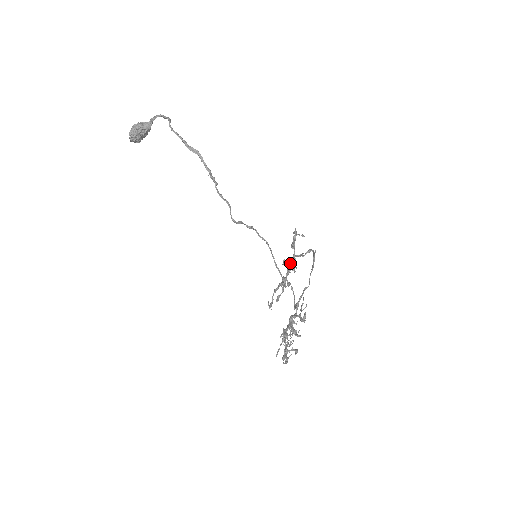
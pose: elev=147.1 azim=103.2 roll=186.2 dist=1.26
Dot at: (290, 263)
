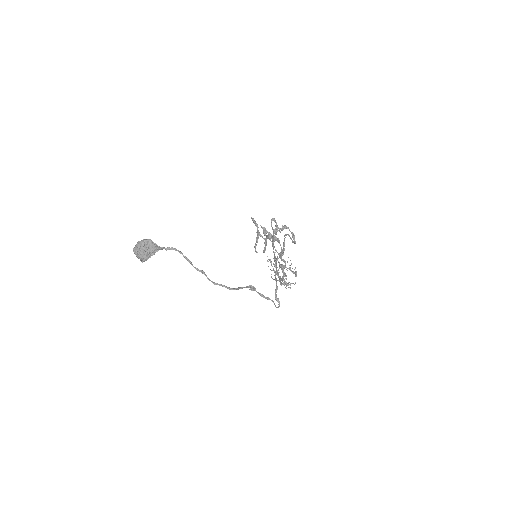
Dot at: (274, 241)
